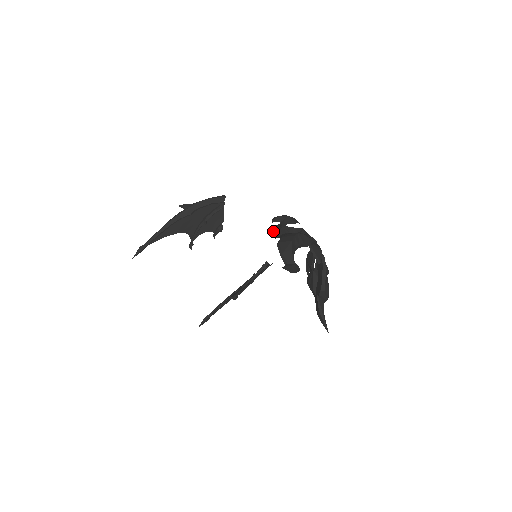
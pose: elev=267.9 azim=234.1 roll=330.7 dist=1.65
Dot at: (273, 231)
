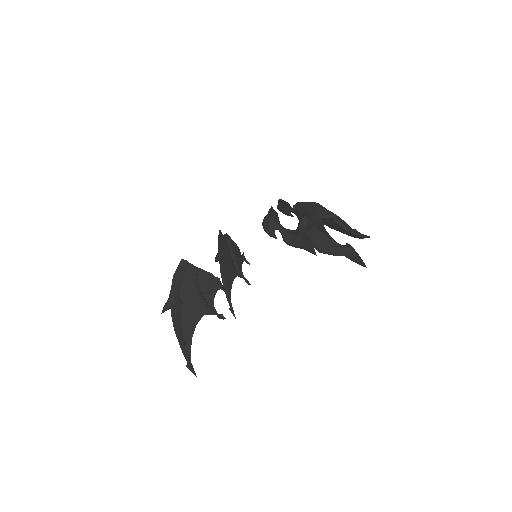
Dot at: (298, 247)
